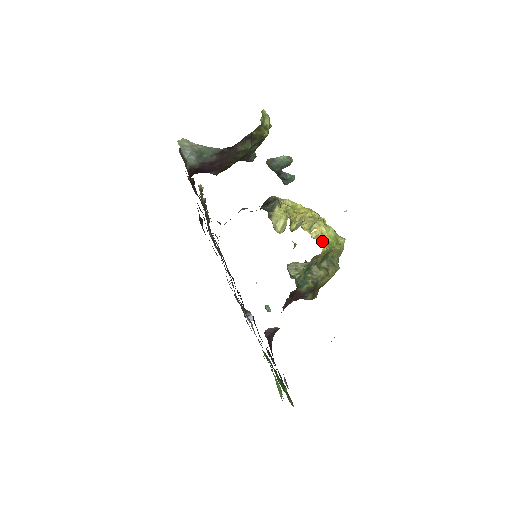
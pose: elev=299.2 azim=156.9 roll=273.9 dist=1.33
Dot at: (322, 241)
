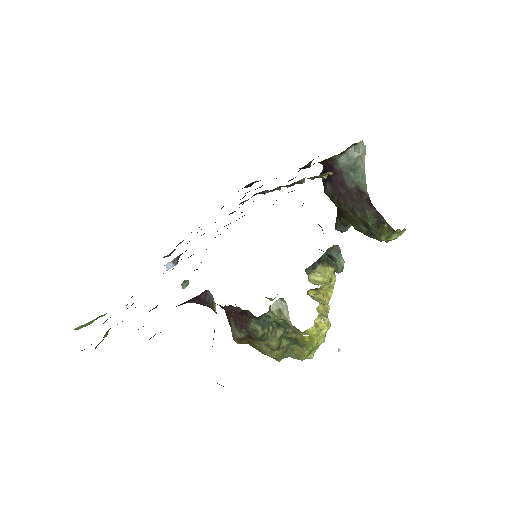
Dot at: (315, 333)
